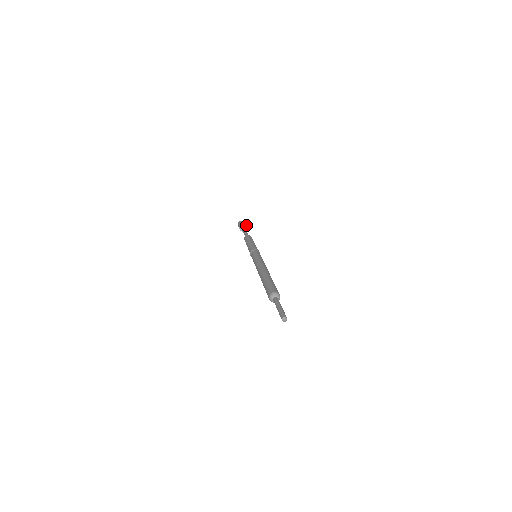
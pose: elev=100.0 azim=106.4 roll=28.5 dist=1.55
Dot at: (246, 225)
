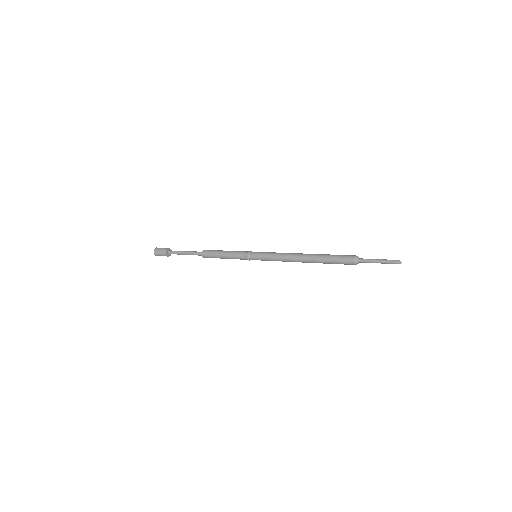
Dot at: (170, 249)
